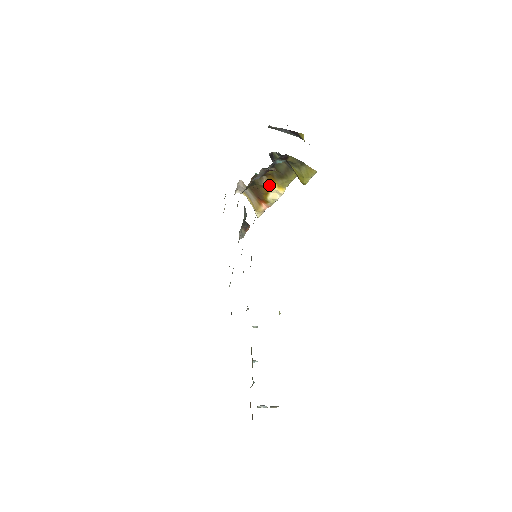
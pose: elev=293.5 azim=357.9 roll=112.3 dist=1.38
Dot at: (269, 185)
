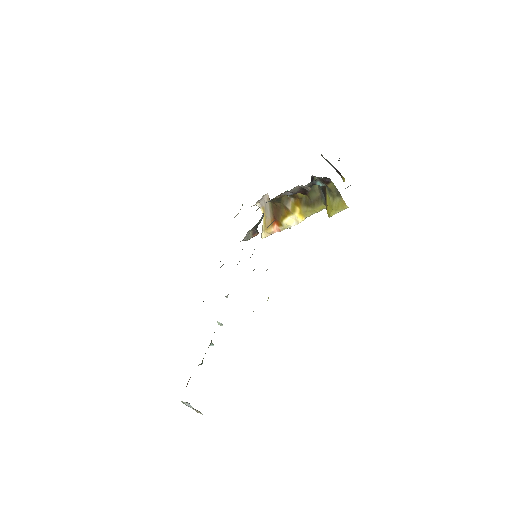
Dot at: (292, 208)
